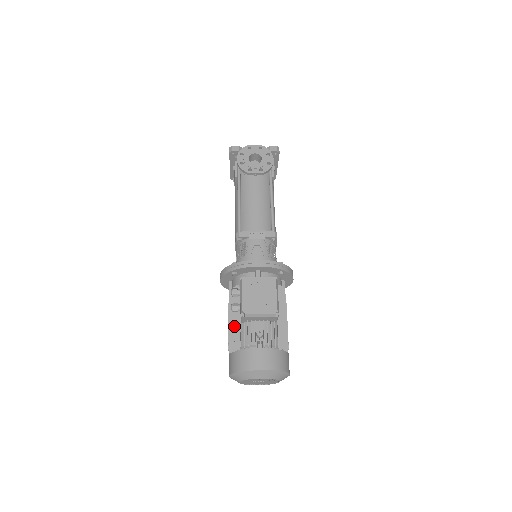
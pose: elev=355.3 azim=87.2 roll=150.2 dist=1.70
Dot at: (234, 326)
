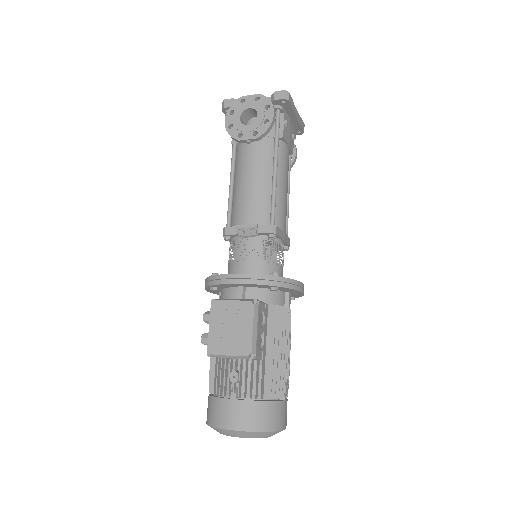
Dot at: (211, 361)
